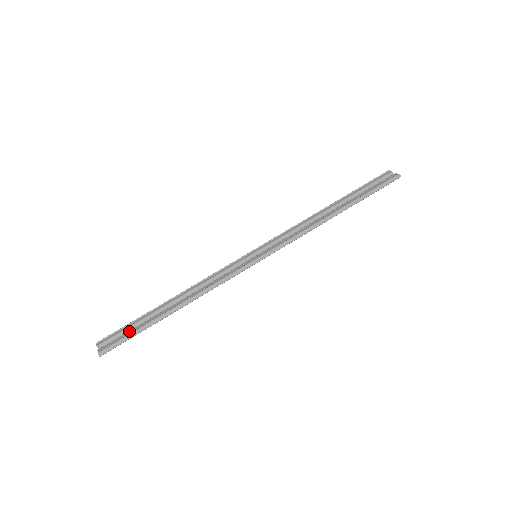
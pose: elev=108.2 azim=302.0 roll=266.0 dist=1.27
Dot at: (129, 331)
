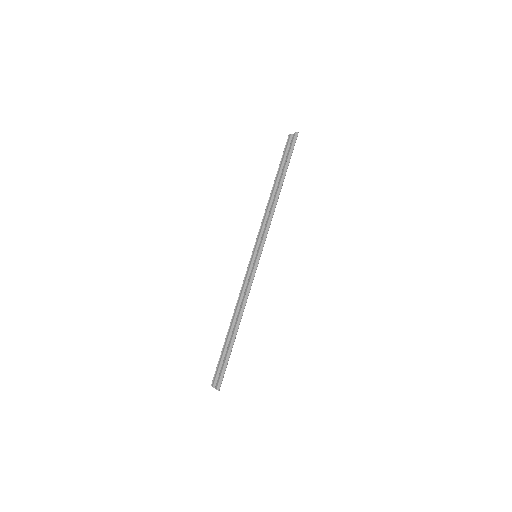
Dot at: (223, 363)
